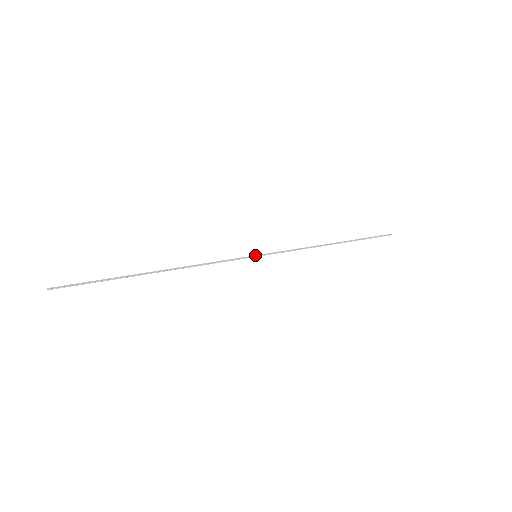
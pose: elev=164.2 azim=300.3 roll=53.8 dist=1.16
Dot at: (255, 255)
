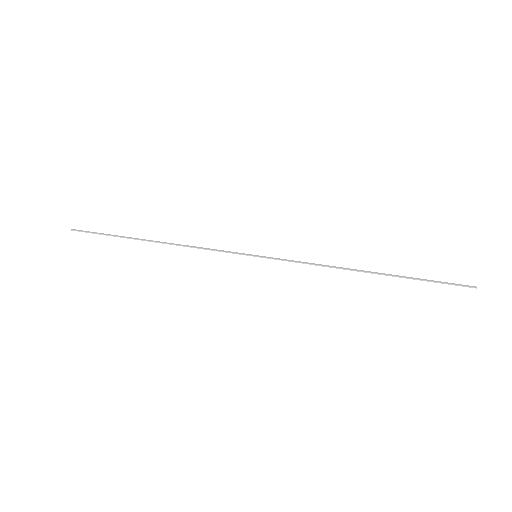
Dot at: (254, 256)
